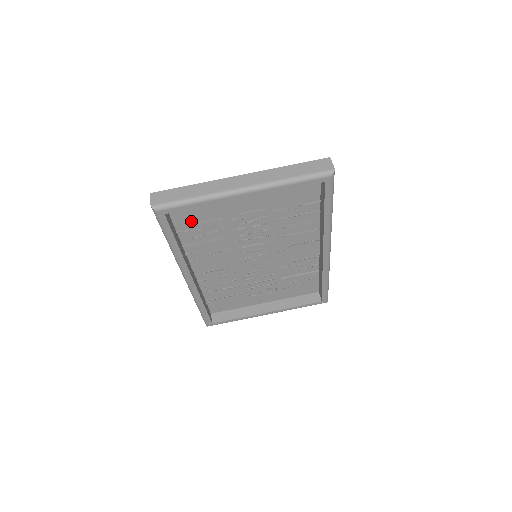
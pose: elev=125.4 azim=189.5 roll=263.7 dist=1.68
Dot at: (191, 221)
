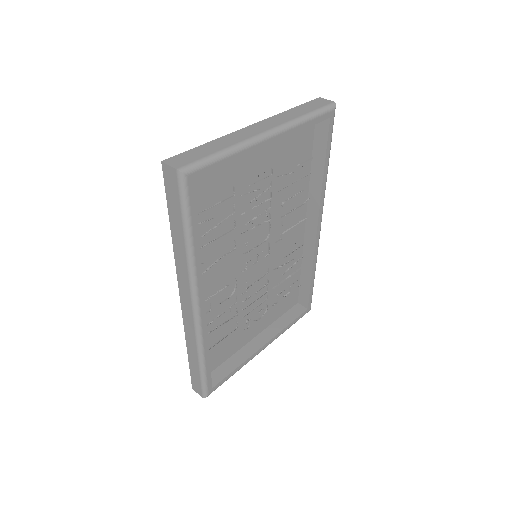
Dot at: (203, 206)
